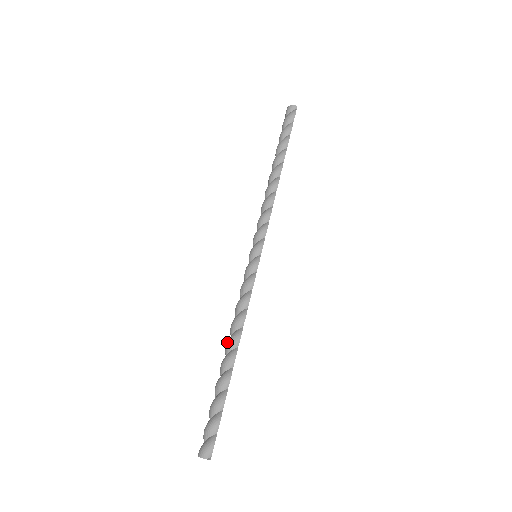
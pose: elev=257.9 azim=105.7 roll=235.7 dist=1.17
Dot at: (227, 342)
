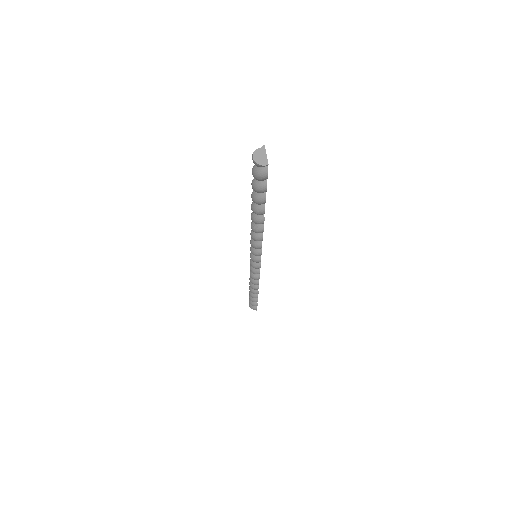
Dot at: occluded
